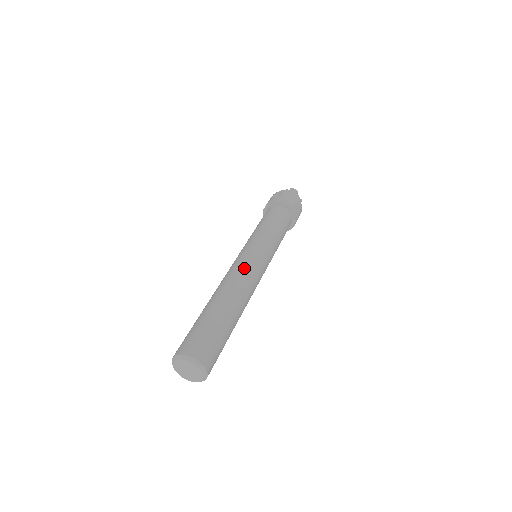
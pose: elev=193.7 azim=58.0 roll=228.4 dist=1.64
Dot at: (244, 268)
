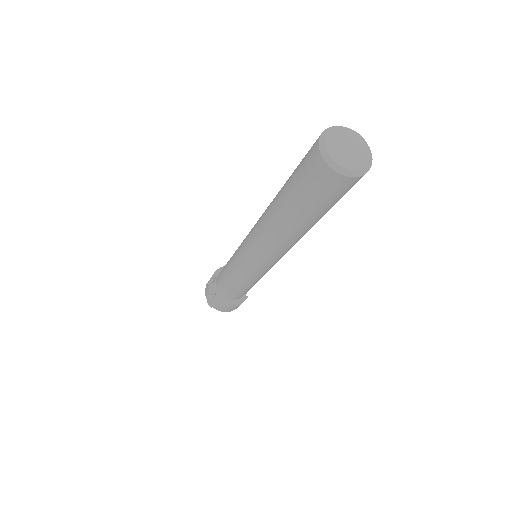
Dot at: occluded
